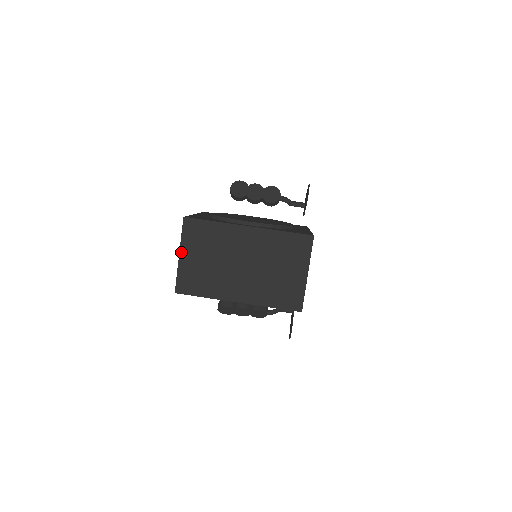
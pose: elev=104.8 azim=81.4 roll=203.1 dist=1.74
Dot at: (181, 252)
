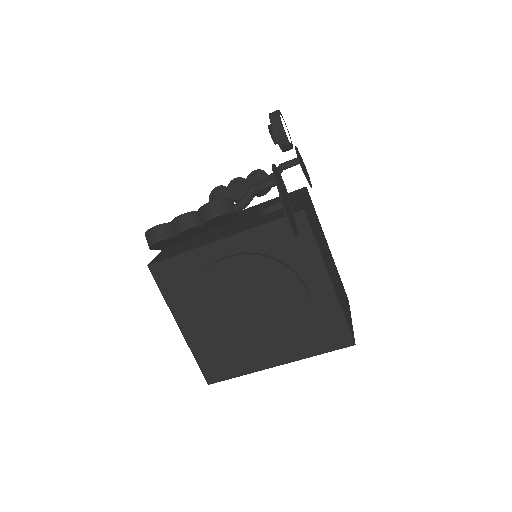
Dot at: occluded
